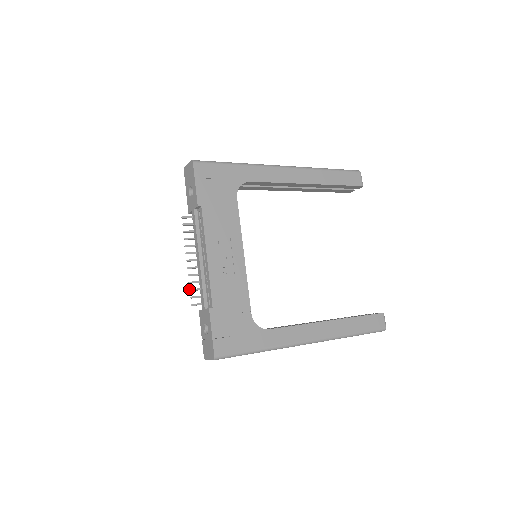
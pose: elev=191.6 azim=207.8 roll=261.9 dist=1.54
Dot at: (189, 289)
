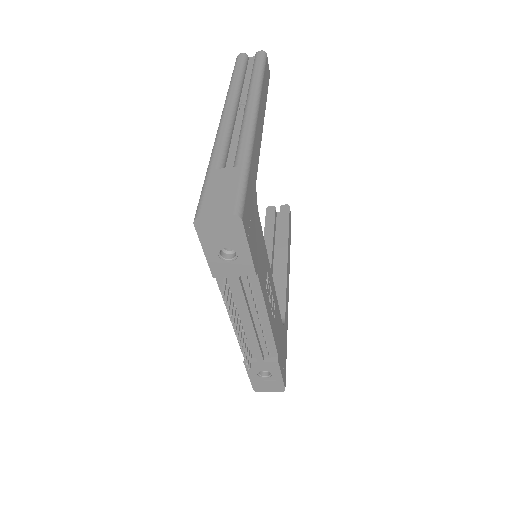
Dot at: (244, 359)
